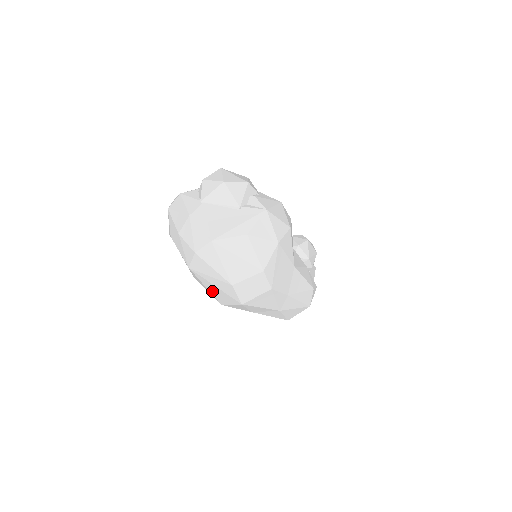
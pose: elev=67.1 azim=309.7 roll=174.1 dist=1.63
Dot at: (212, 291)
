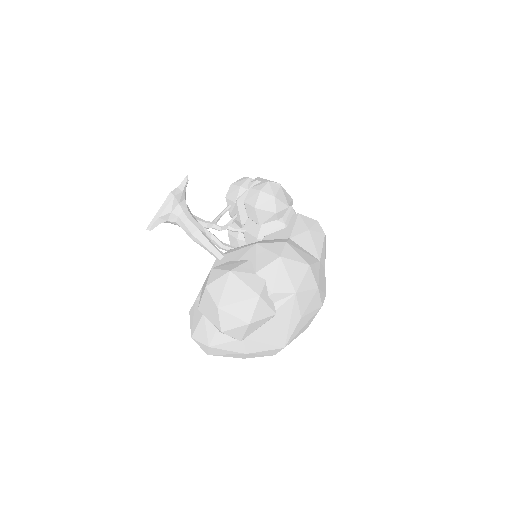
Dot at: occluded
